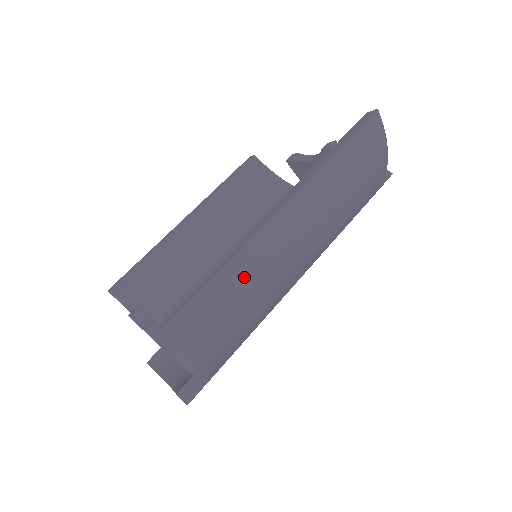
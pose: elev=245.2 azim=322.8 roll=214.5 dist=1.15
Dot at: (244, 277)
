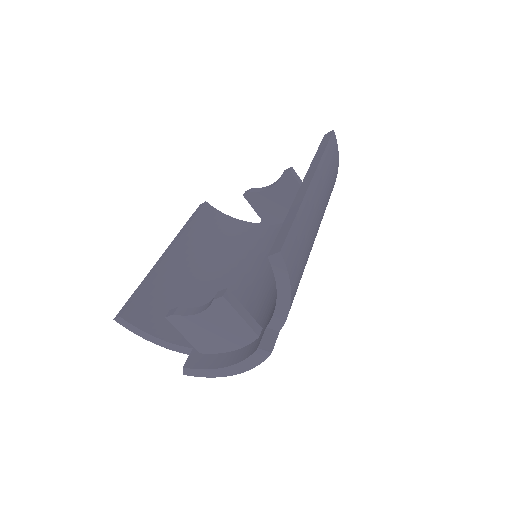
Dot at: (305, 225)
